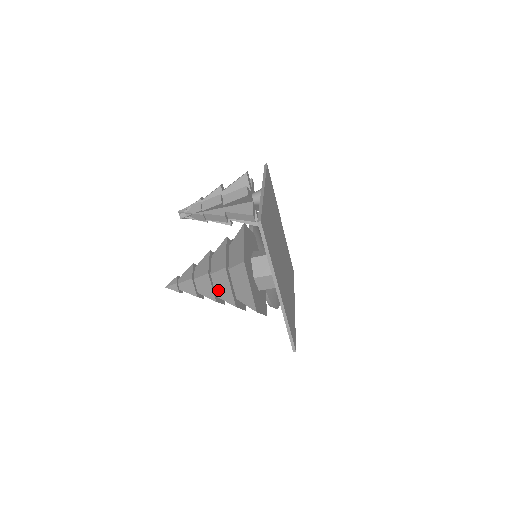
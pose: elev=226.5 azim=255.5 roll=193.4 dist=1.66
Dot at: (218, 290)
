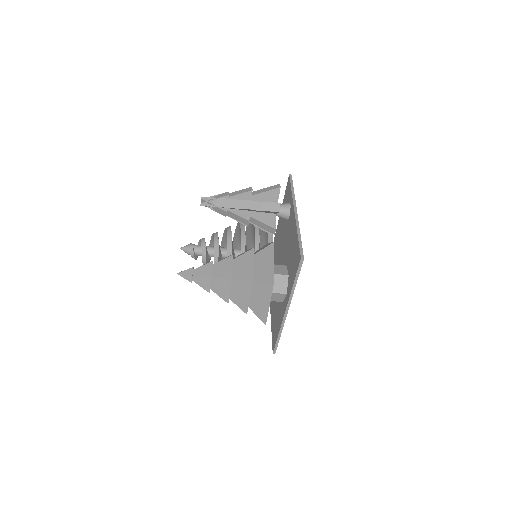
Dot at: (234, 294)
